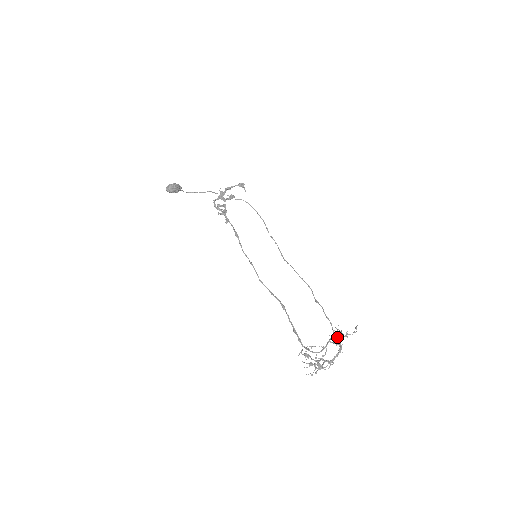
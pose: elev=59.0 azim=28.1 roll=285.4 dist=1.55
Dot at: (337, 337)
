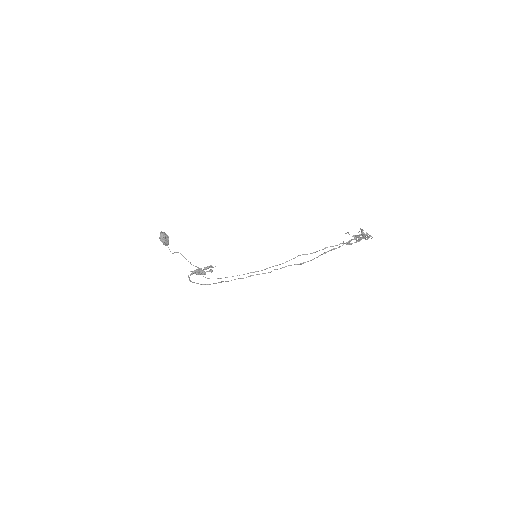
Dot at: (359, 239)
